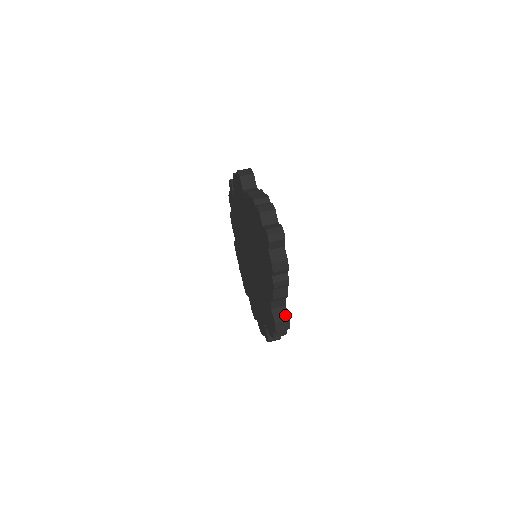
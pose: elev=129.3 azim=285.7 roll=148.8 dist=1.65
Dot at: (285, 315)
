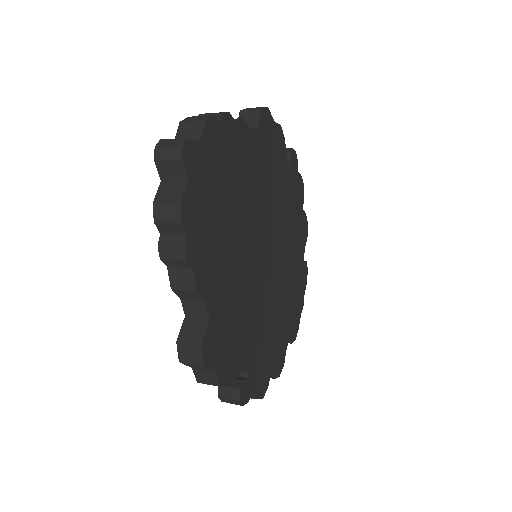
Dot at: (199, 334)
